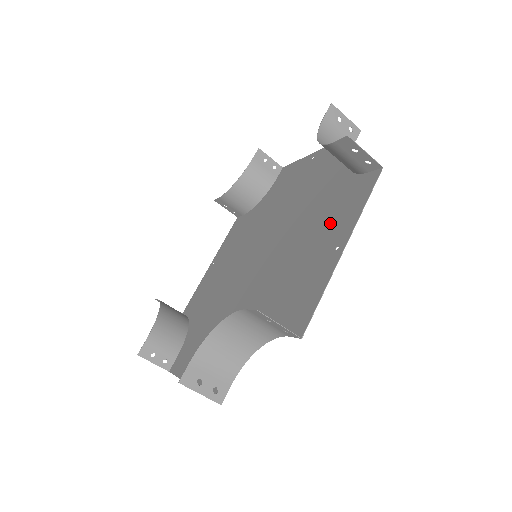
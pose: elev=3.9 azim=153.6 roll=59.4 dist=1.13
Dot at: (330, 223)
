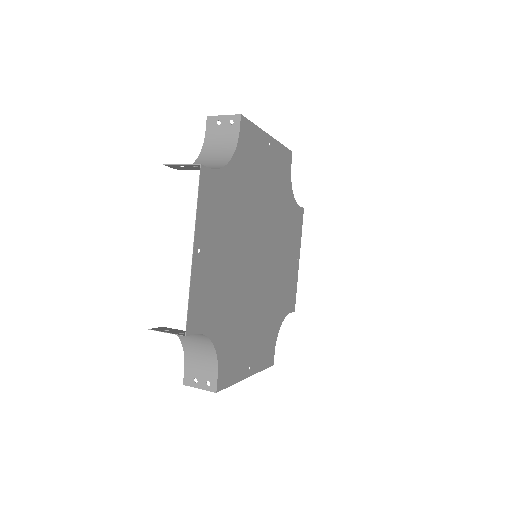
Dot at: (216, 224)
